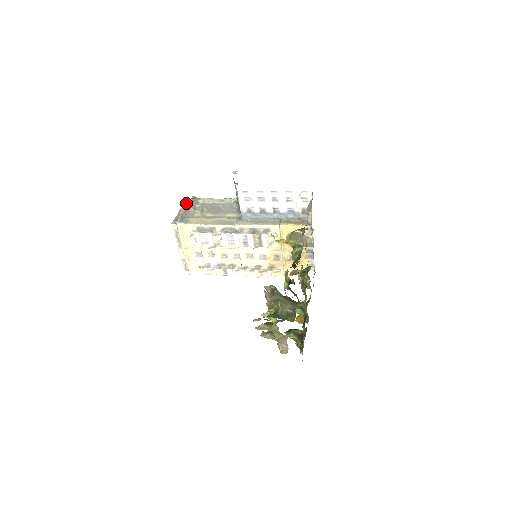
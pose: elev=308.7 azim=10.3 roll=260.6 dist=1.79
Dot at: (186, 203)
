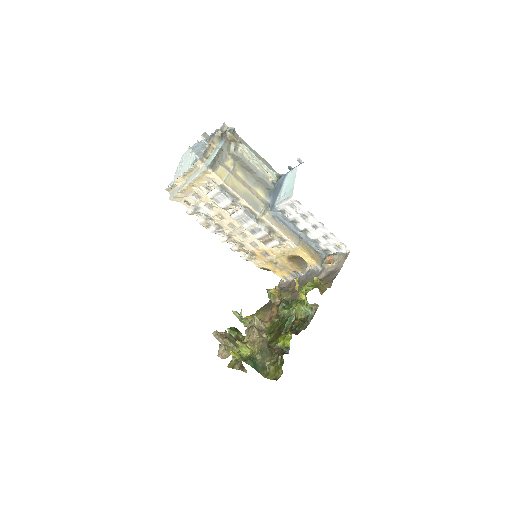
Dot at: (224, 137)
